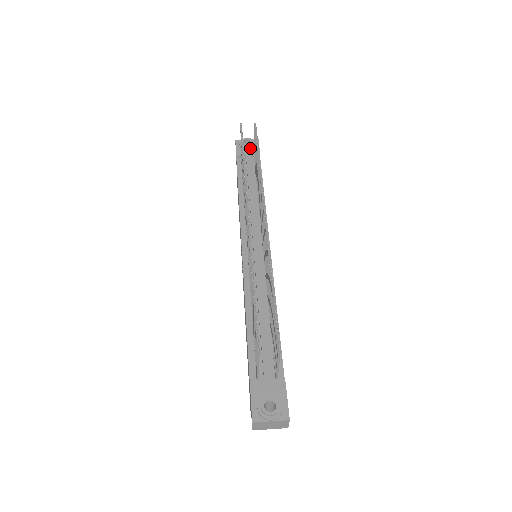
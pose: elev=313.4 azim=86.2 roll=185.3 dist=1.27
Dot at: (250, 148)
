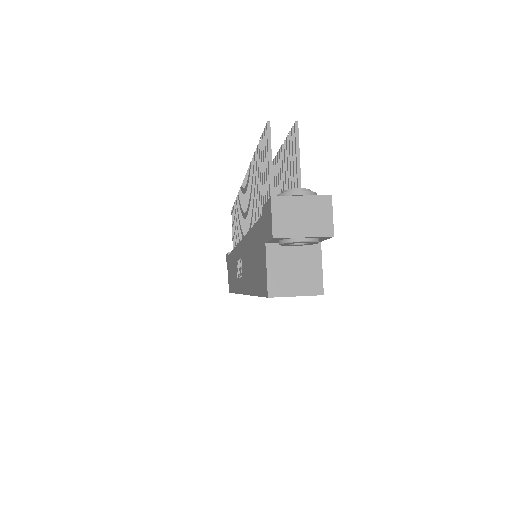
Dot at: occluded
